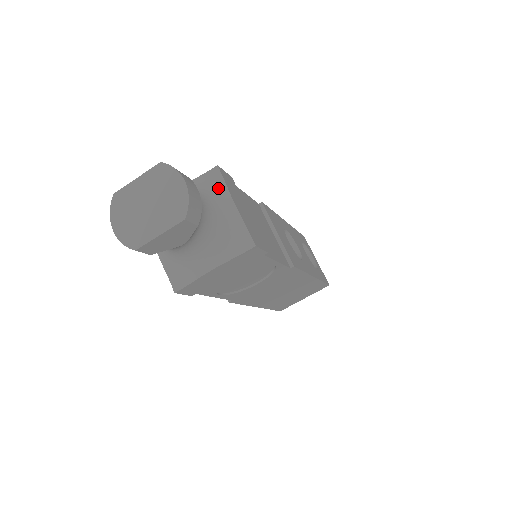
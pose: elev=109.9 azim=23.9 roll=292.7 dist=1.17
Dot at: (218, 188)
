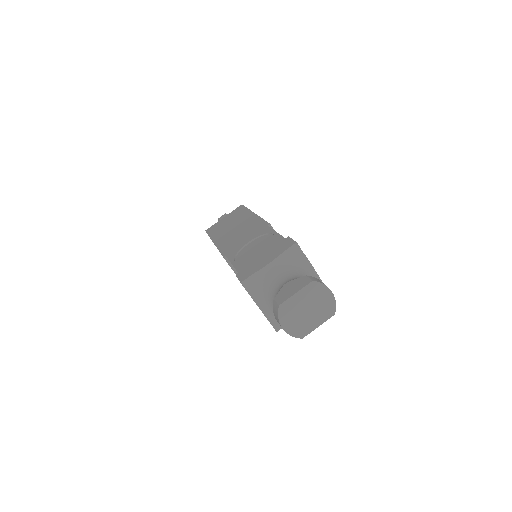
Dot at: (302, 260)
